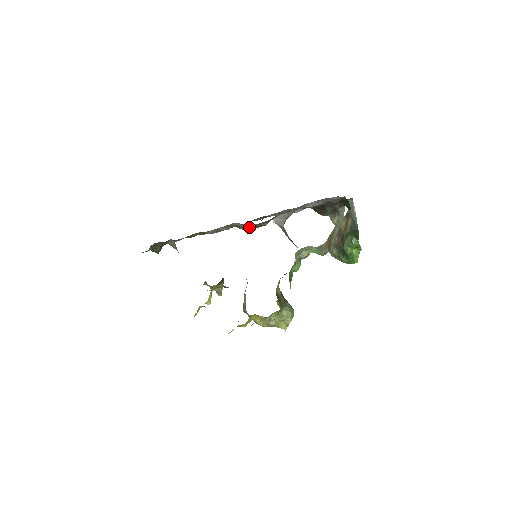
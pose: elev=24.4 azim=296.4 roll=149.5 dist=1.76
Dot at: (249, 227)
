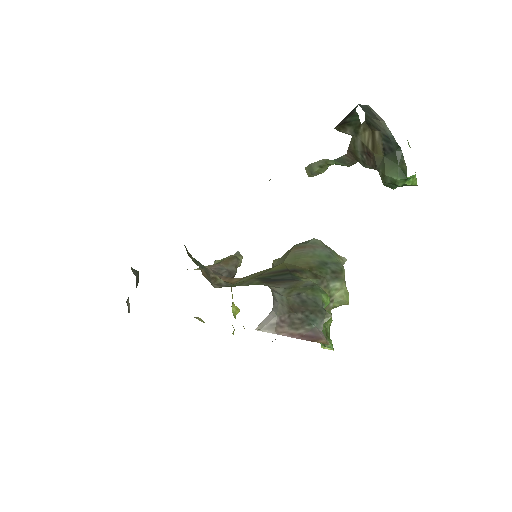
Dot at: occluded
